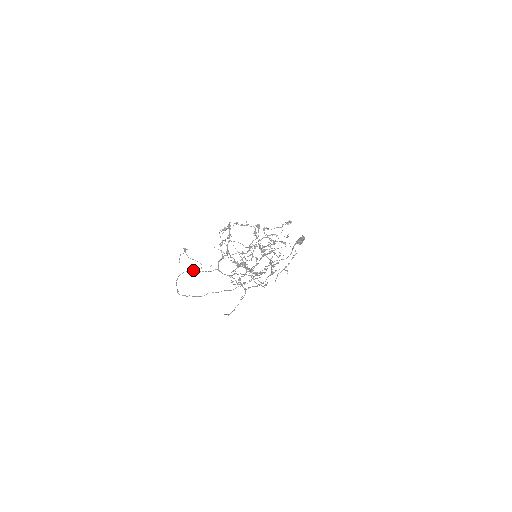
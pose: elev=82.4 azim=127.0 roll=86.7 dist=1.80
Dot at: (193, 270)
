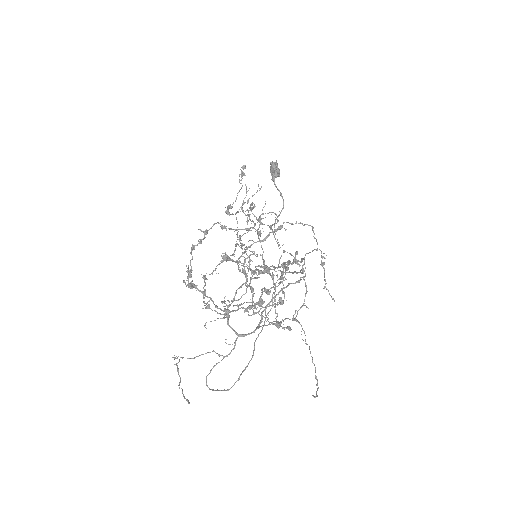
Dot at: (213, 366)
